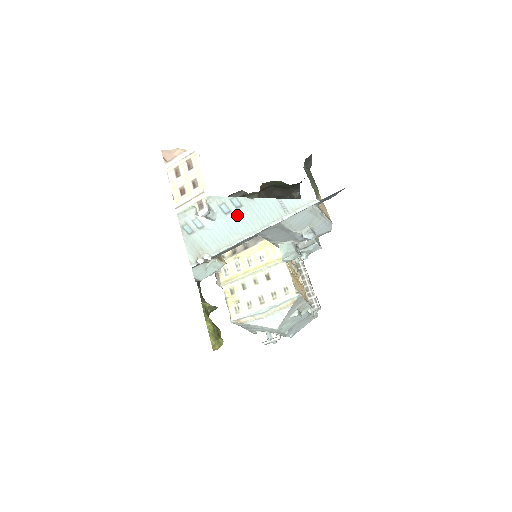
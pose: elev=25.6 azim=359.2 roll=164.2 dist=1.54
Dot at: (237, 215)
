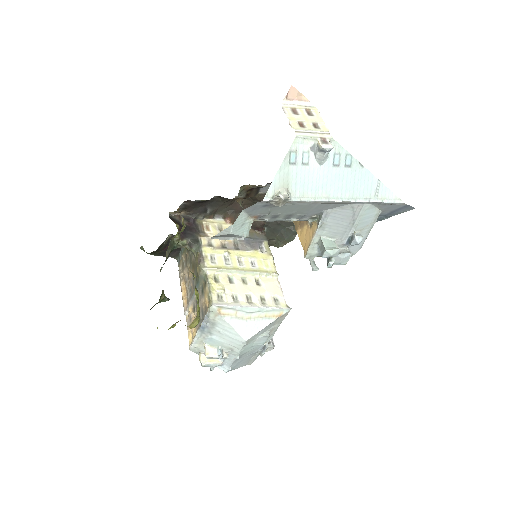
Dot at: (340, 173)
